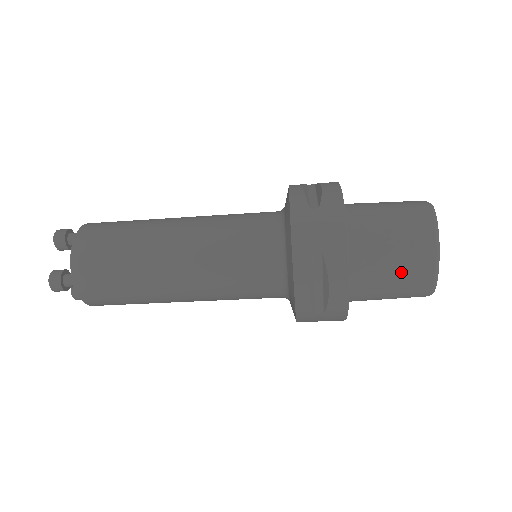
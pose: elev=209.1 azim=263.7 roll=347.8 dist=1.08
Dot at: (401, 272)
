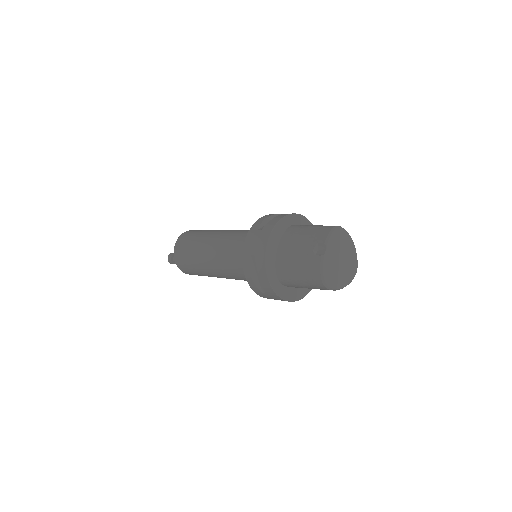
Dot at: occluded
